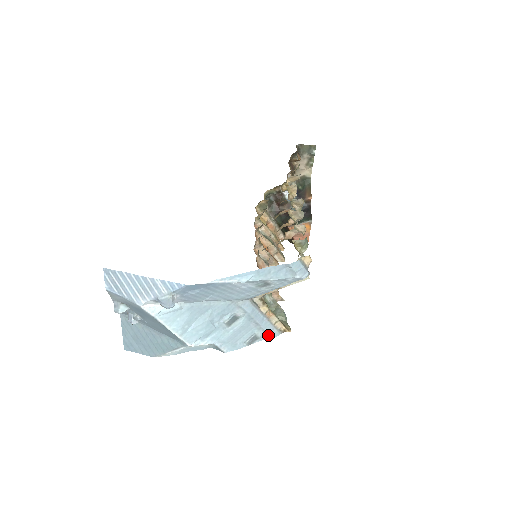
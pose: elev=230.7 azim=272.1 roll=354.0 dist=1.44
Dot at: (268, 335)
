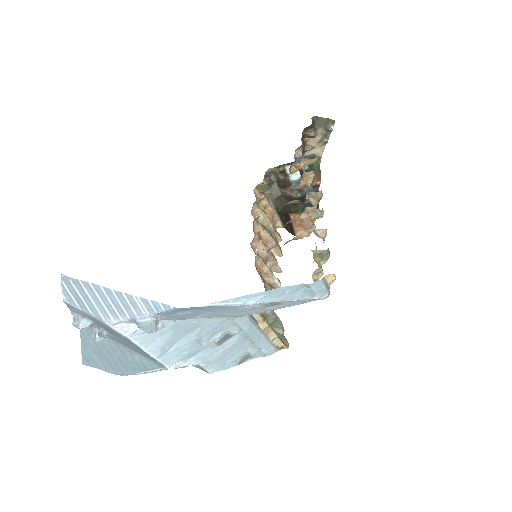
Dot at: (263, 353)
